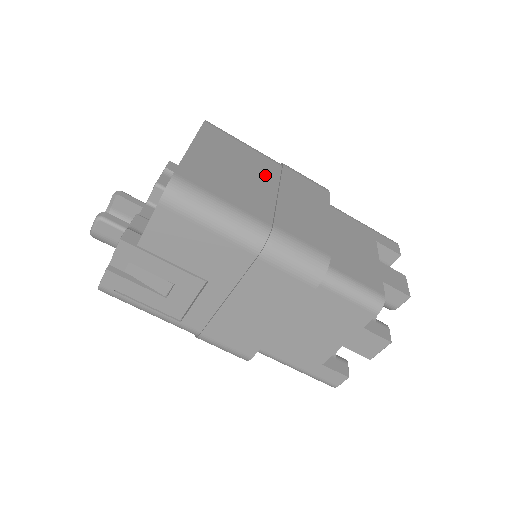
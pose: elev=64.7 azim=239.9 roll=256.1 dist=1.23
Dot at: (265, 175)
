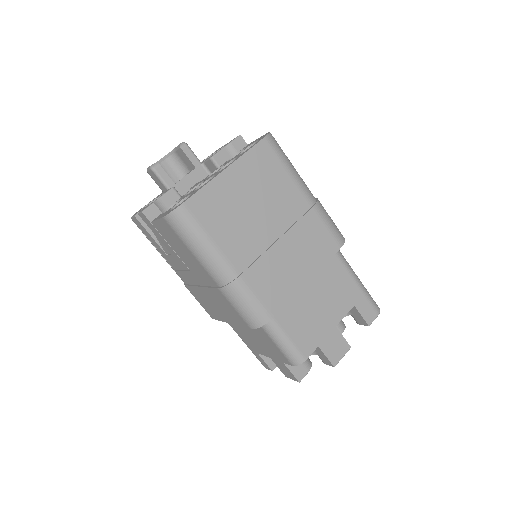
Dot at: (281, 216)
